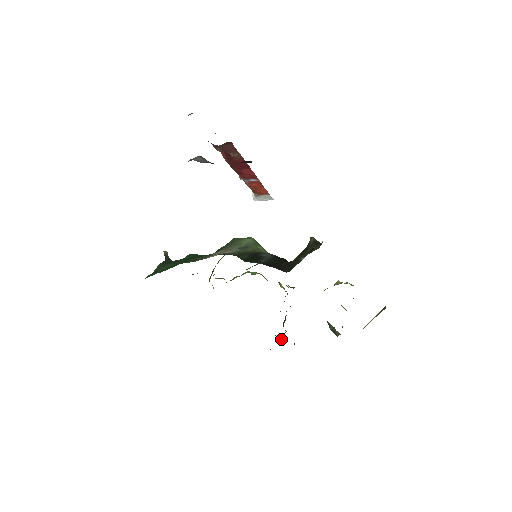
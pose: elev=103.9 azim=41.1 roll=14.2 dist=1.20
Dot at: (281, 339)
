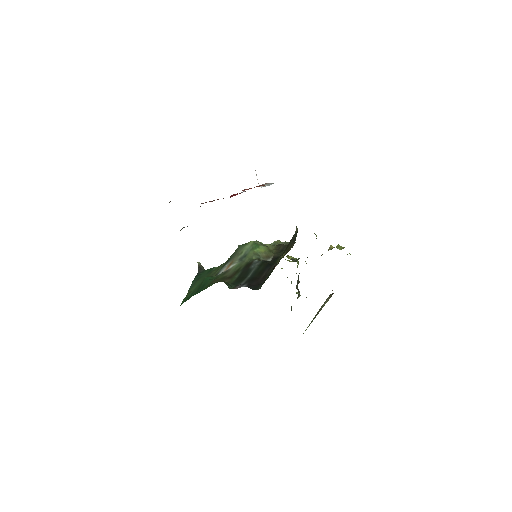
Dot at: (299, 296)
